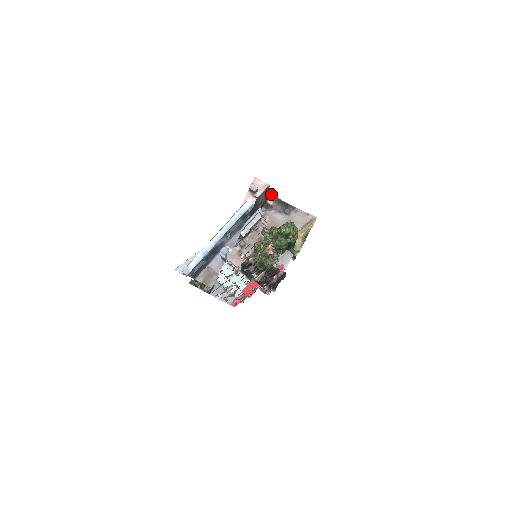
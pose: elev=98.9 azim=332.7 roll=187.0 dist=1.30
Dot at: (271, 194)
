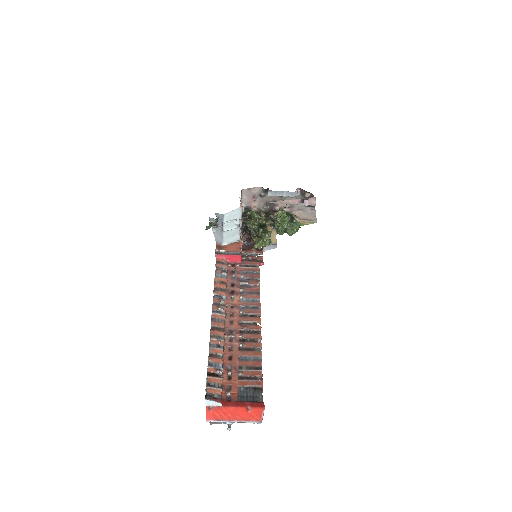
Dot at: occluded
